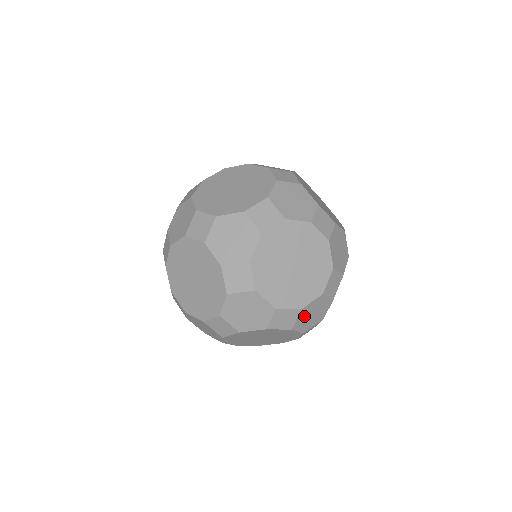
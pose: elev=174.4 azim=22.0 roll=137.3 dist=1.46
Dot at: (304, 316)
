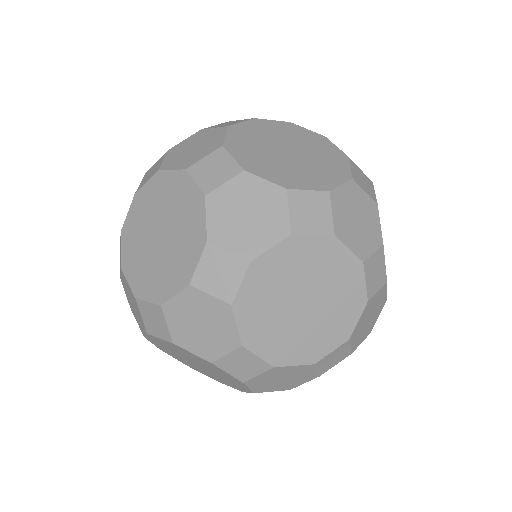
Dot at: (237, 196)
